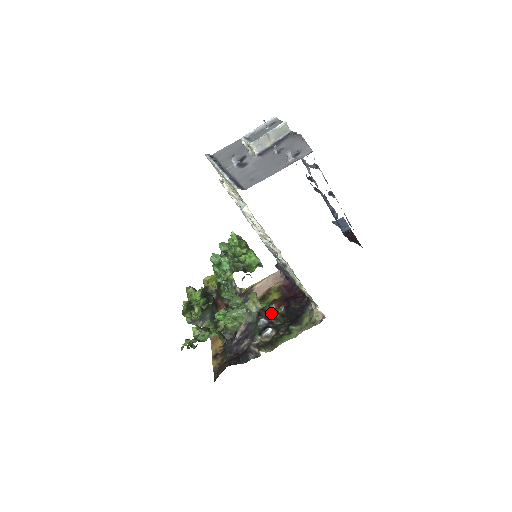
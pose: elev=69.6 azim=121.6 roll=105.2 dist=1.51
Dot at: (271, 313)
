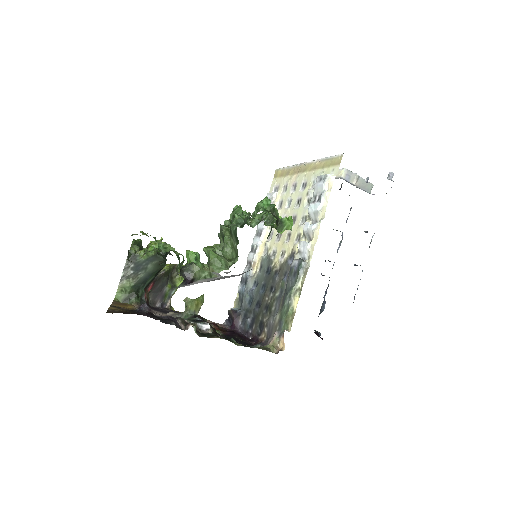
Dot at: occluded
